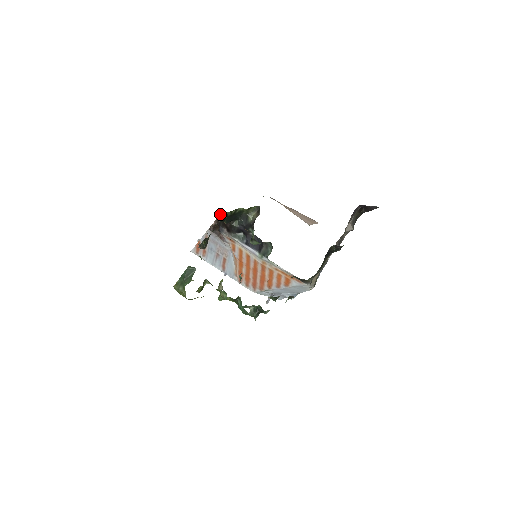
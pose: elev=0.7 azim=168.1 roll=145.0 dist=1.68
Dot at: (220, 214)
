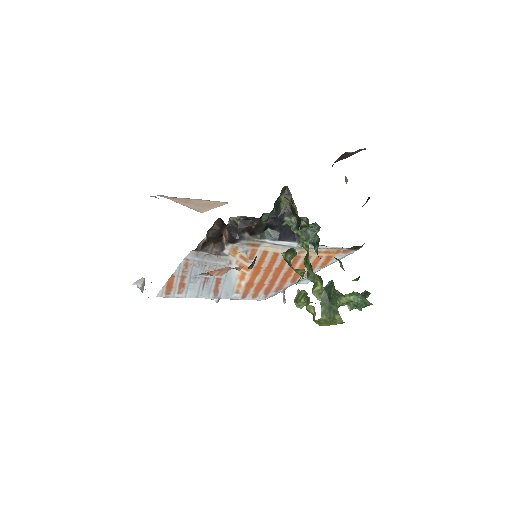
Dot at: (229, 218)
